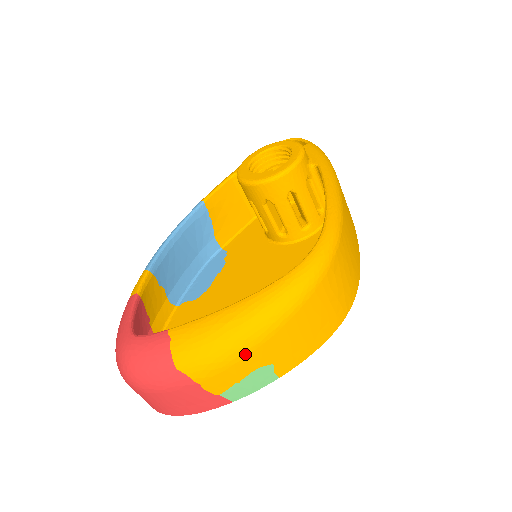
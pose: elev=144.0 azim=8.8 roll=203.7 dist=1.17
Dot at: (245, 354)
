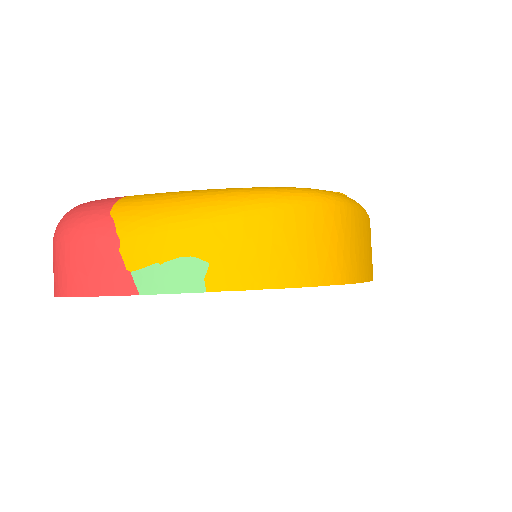
Dot at: (186, 224)
